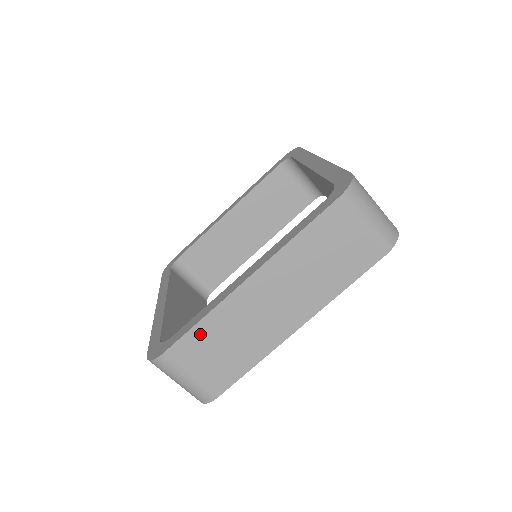
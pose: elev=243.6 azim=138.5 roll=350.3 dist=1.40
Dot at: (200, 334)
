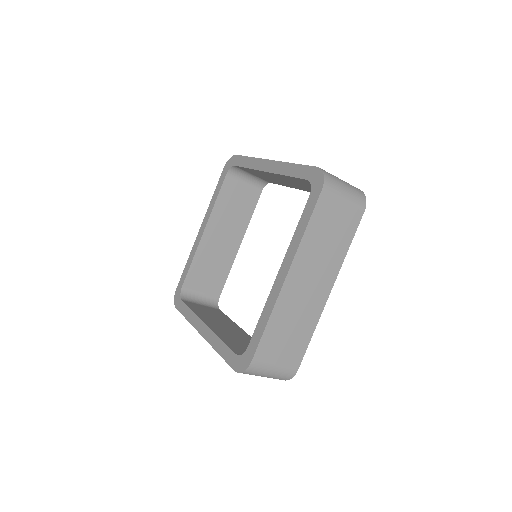
Dot at: occluded
